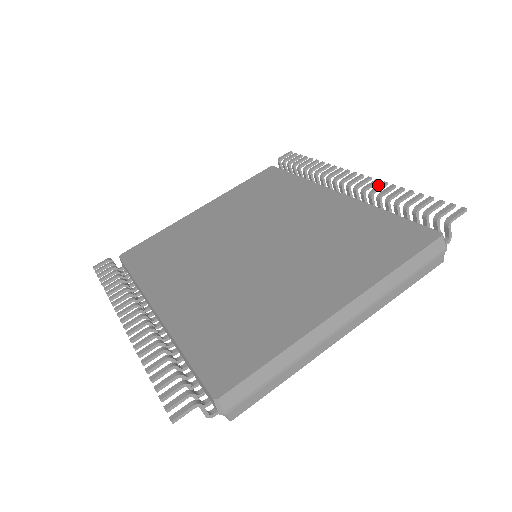
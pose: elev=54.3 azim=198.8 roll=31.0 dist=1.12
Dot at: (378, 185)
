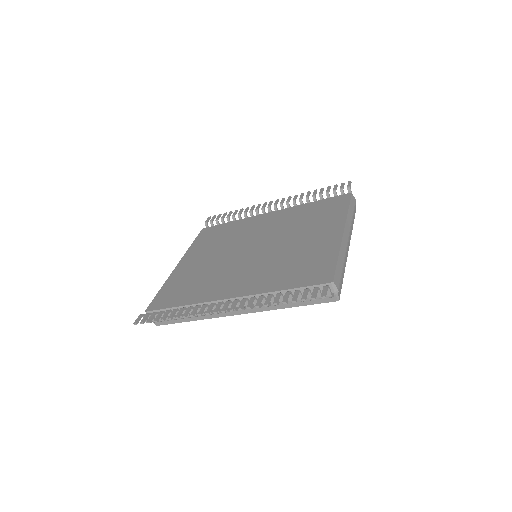
Dot at: (294, 197)
